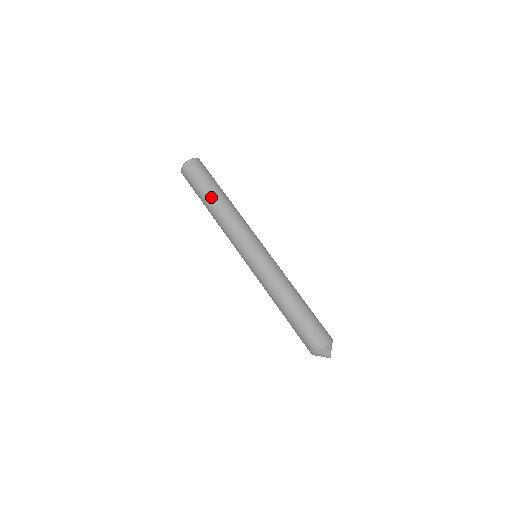
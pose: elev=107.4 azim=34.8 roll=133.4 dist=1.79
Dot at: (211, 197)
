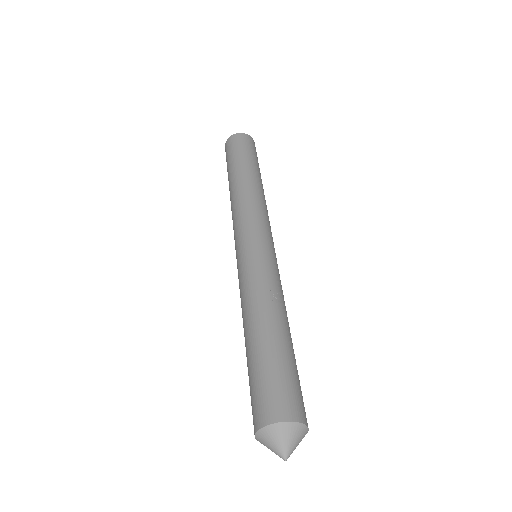
Dot at: (236, 171)
